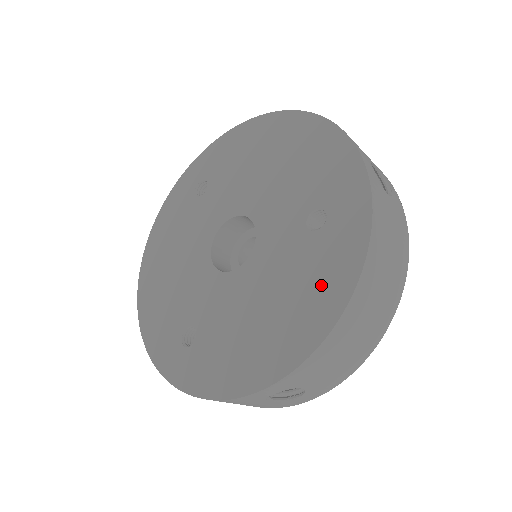
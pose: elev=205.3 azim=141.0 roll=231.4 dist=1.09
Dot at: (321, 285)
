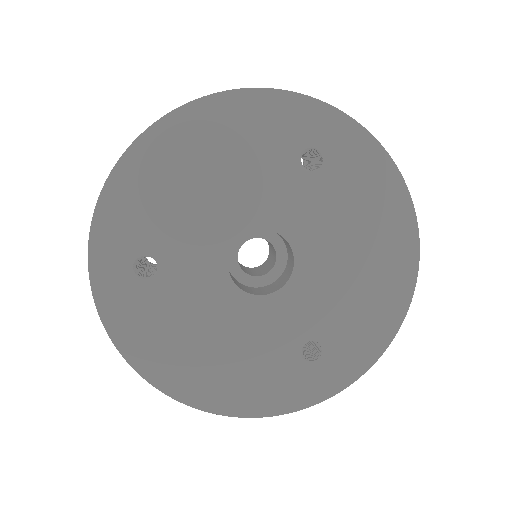
Dot at: (258, 388)
